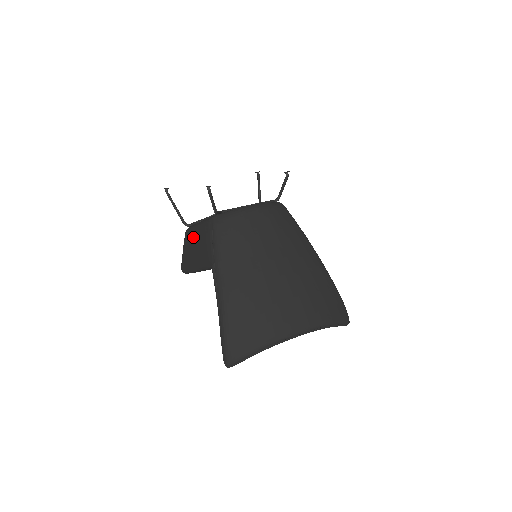
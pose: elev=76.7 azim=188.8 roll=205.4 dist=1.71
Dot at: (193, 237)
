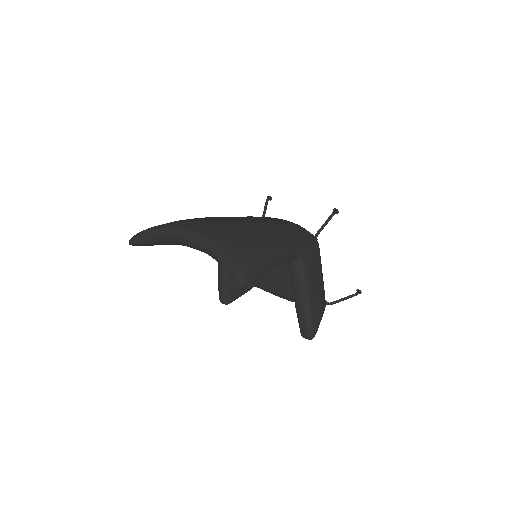
Dot at: occluded
